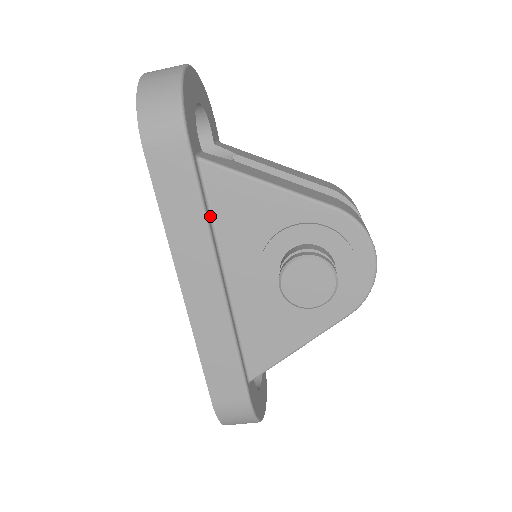
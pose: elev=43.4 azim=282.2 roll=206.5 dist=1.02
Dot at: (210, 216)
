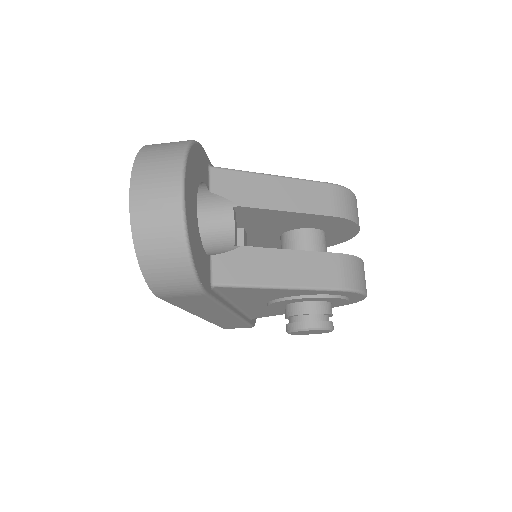
Dot at: (224, 298)
